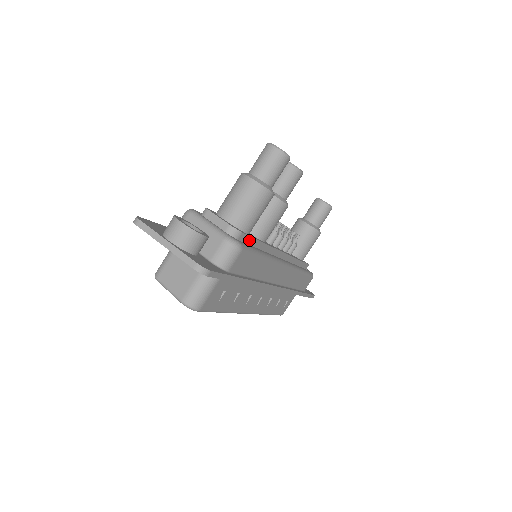
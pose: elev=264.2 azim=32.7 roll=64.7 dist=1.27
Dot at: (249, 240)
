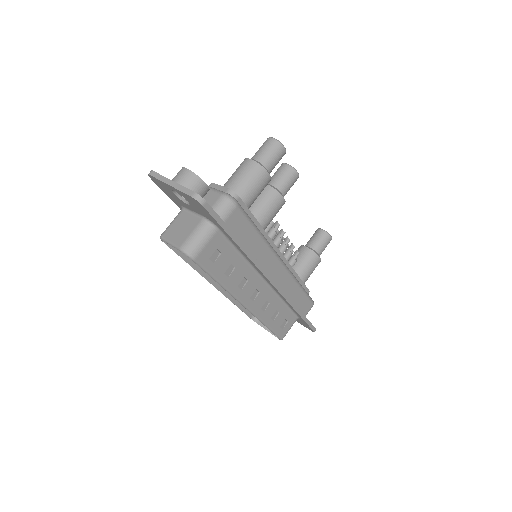
Dot at: (246, 211)
